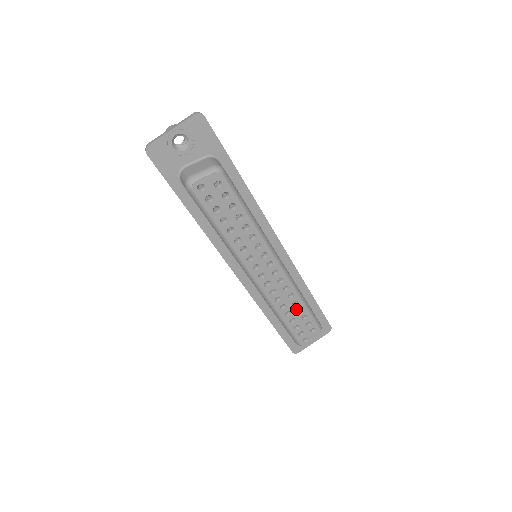
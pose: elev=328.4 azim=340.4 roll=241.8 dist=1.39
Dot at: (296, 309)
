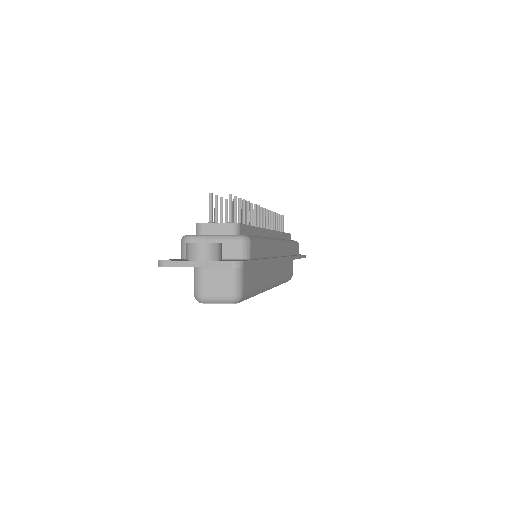
Dot at: occluded
